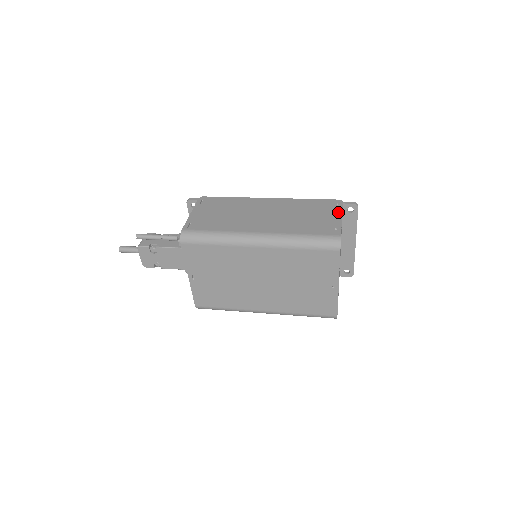
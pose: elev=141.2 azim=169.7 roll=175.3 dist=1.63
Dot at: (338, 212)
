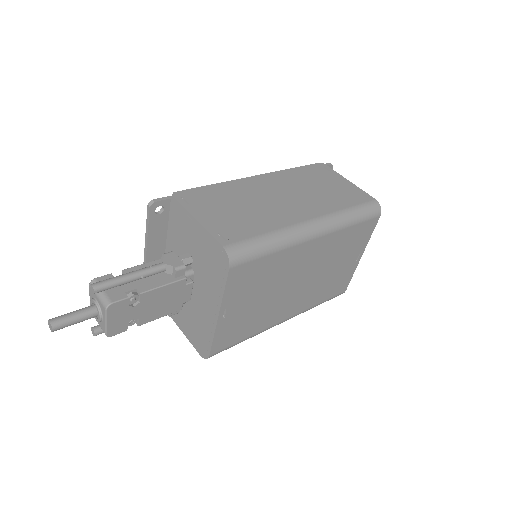
Dot at: (338, 176)
